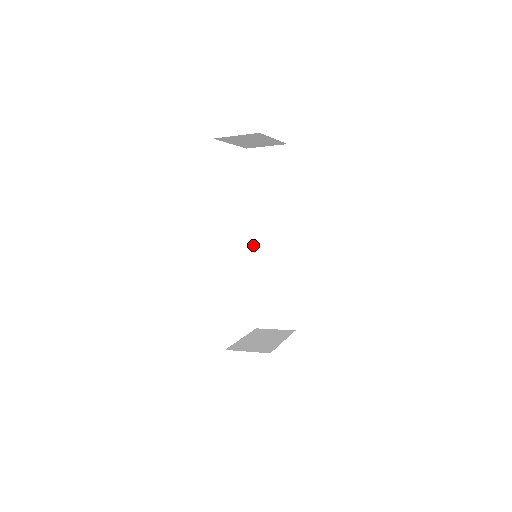
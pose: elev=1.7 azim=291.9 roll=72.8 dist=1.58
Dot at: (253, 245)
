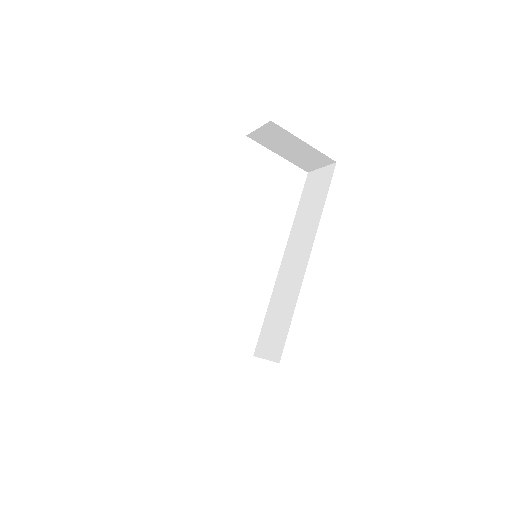
Dot at: (281, 264)
